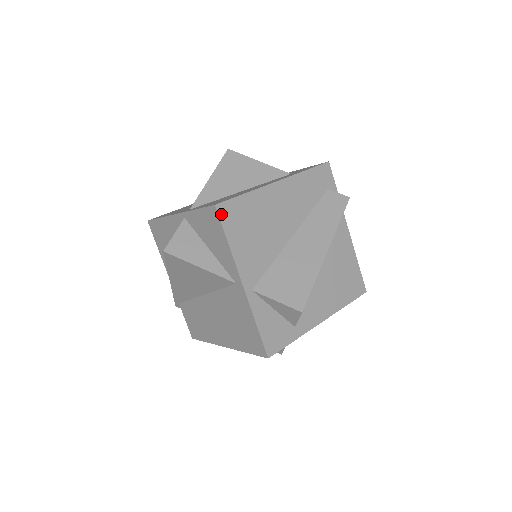
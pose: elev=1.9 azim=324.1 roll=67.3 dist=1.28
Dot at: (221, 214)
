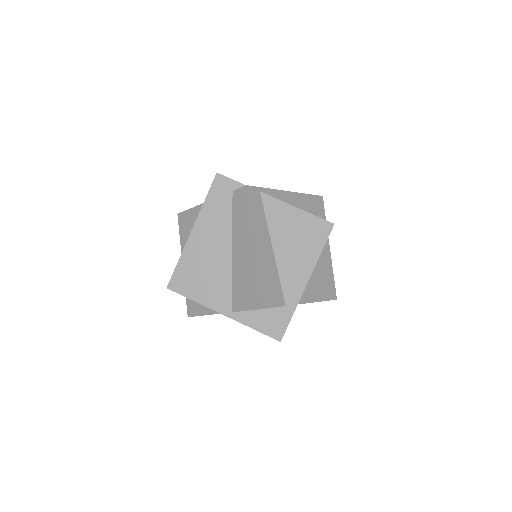
Dot at: (174, 289)
